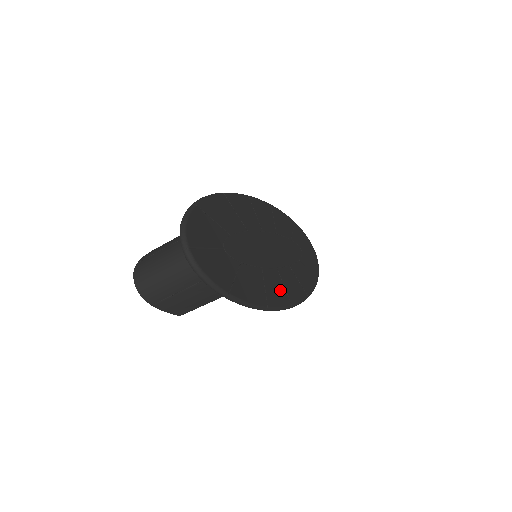
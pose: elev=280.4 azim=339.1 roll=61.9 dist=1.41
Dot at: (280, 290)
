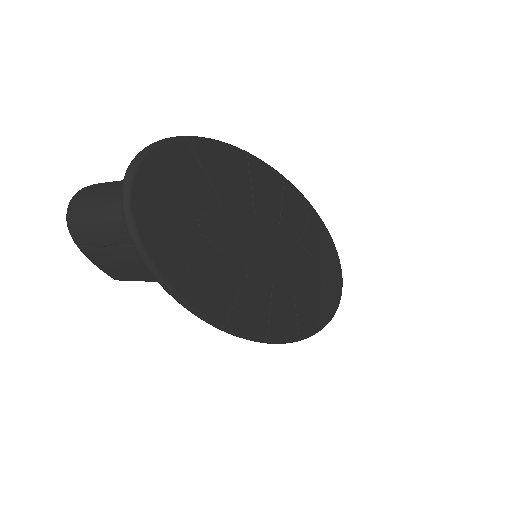
Dot at: (260, 313)
